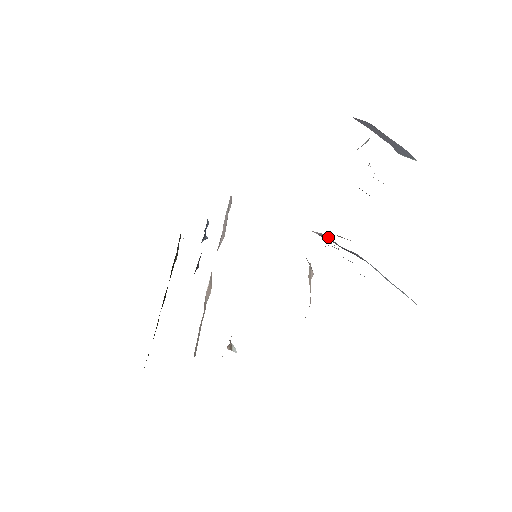
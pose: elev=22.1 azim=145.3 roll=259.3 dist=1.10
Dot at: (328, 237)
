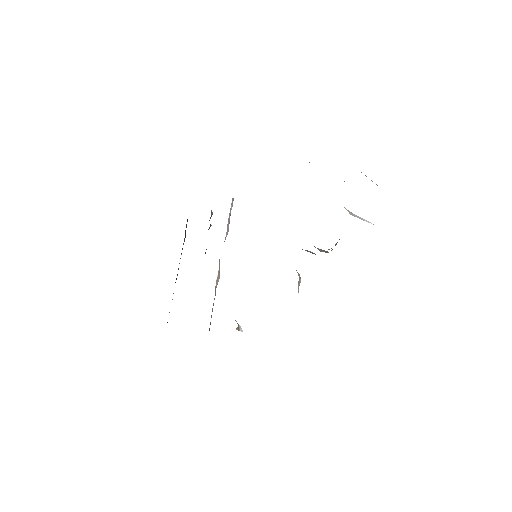
Dot at: (312, 252)
